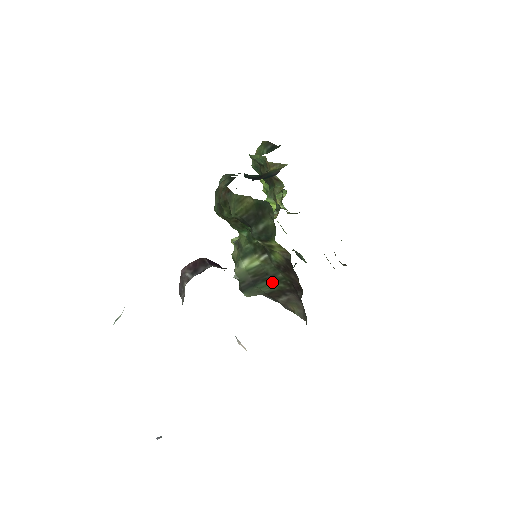
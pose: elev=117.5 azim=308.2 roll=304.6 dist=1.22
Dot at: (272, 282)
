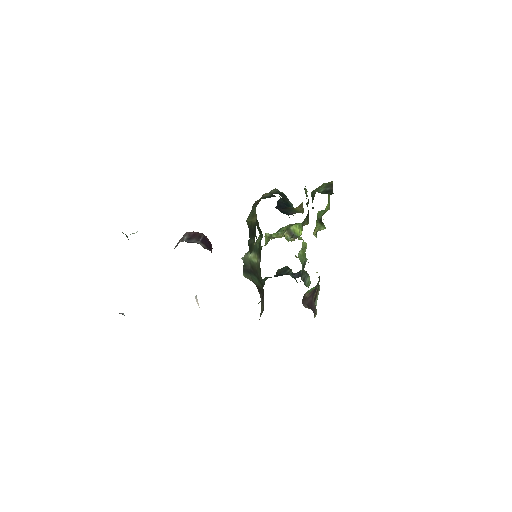
Dot at: (258, 280)
